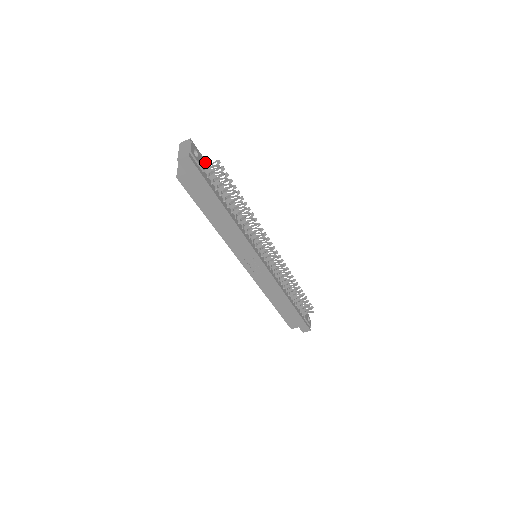
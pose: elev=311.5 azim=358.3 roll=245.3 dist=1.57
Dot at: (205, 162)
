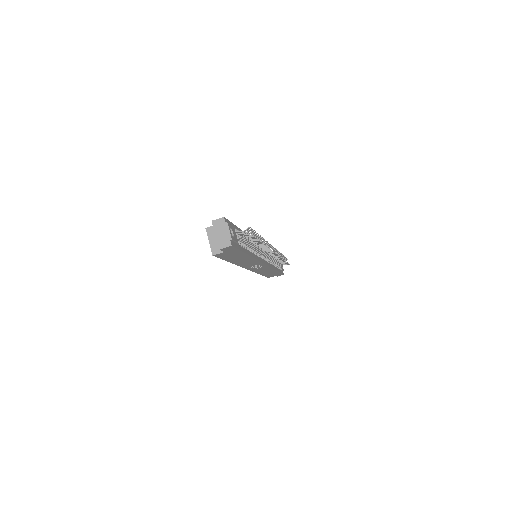
Dot at: (232, 225)
